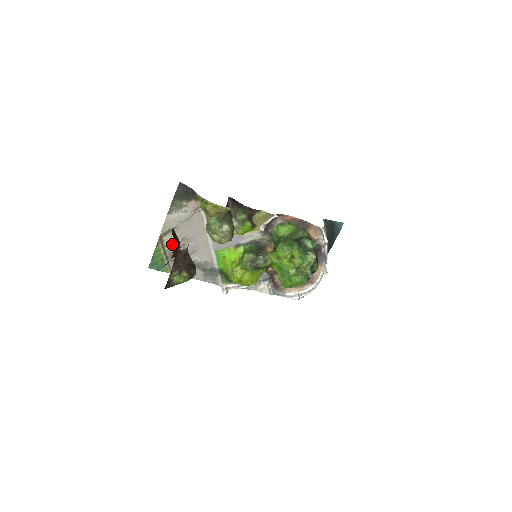
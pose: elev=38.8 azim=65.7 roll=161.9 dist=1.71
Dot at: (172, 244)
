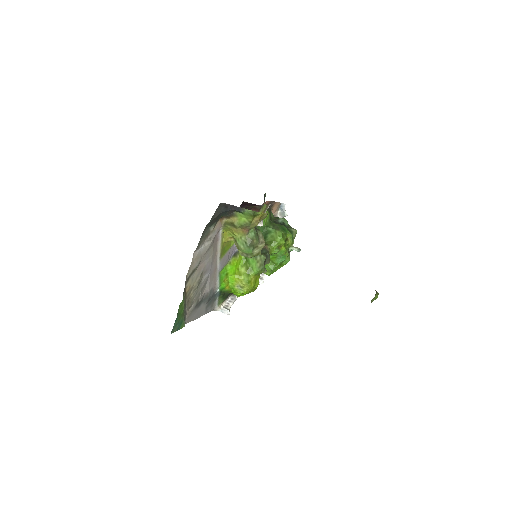
Dot at: (191, 288)
